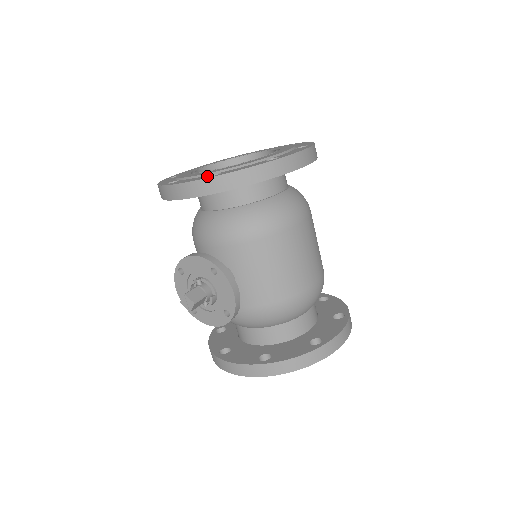
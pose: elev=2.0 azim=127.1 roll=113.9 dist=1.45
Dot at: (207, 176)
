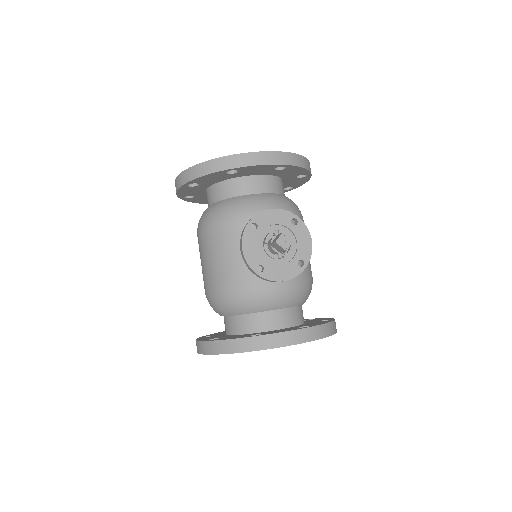
Dot at: occluded
